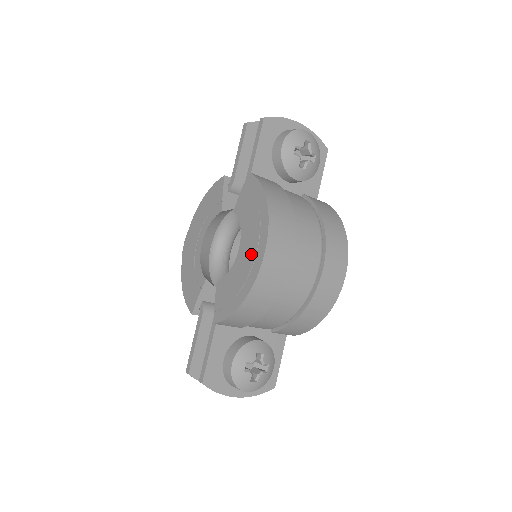
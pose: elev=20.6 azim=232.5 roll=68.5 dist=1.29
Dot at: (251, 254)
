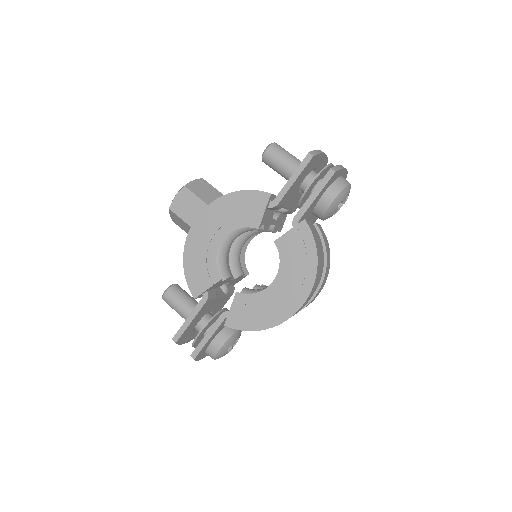
Dot at: (286, 298)
